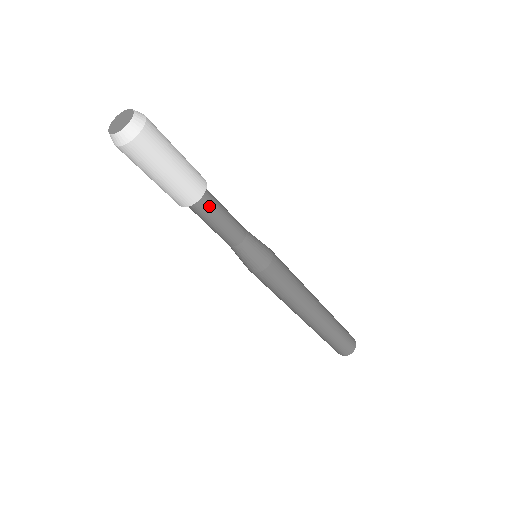
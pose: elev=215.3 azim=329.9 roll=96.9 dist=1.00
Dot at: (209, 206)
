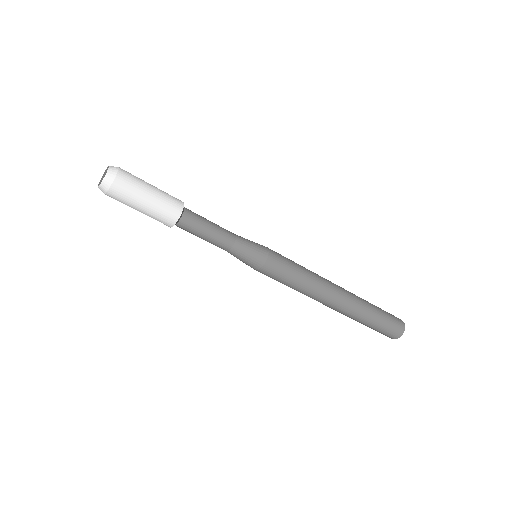
Dot at: (192, 221)
